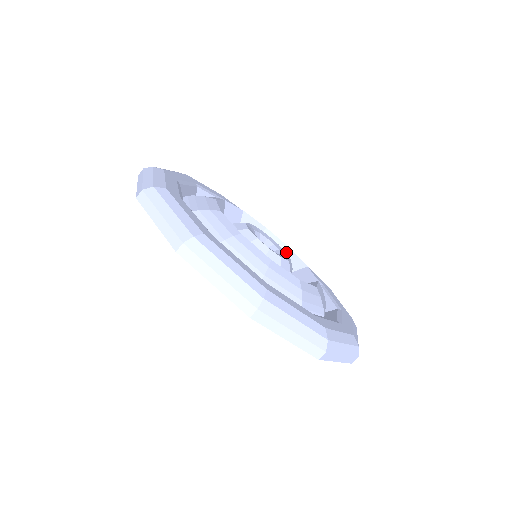
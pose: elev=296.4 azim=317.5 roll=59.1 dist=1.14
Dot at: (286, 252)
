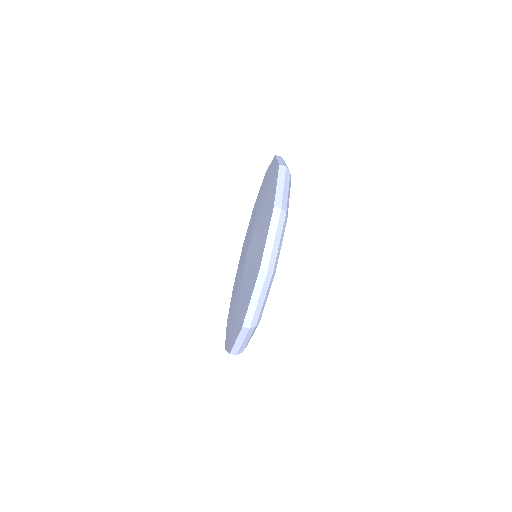
Dot at: occluded
